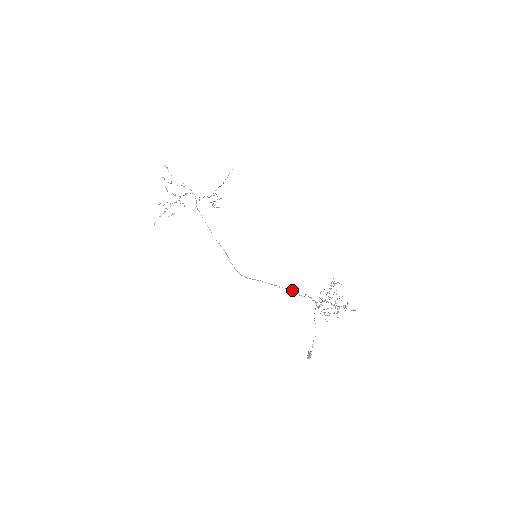
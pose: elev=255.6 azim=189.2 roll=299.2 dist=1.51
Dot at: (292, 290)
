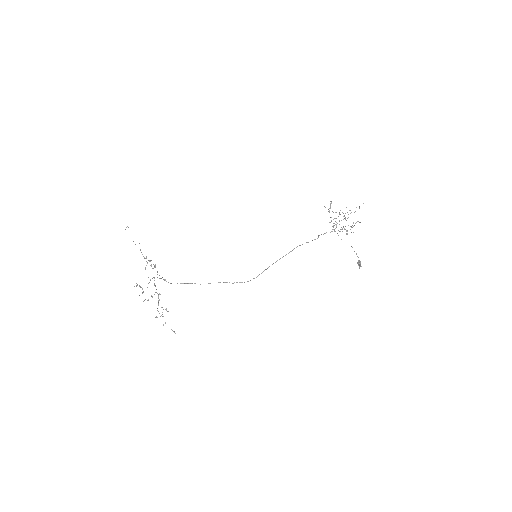
Dot at: occluded
